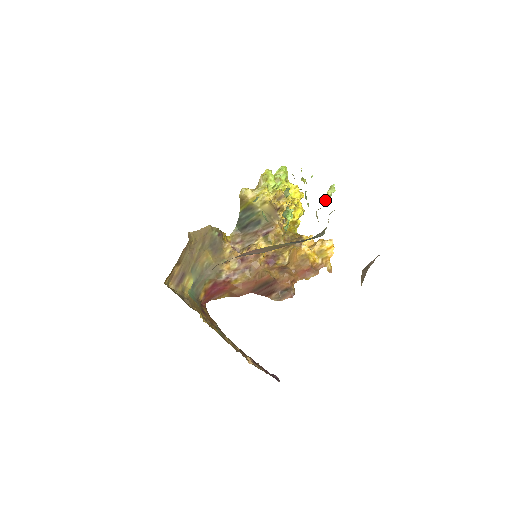
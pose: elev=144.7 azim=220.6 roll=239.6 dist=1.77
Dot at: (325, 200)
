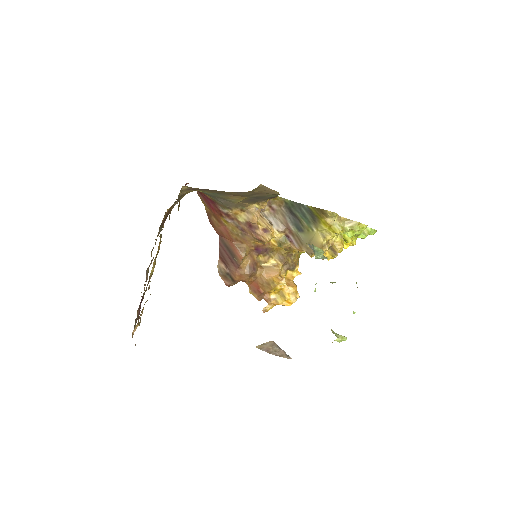
Dot at: occluded
